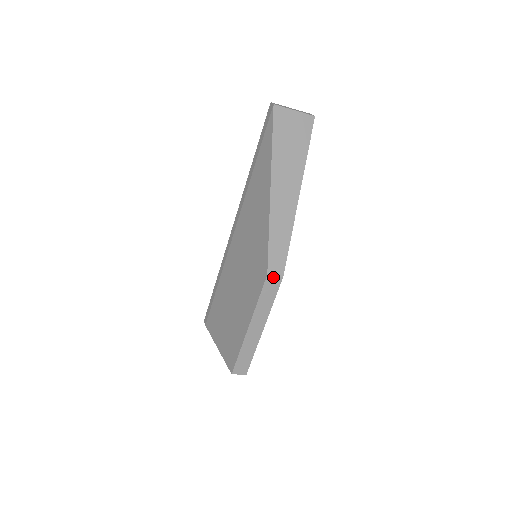
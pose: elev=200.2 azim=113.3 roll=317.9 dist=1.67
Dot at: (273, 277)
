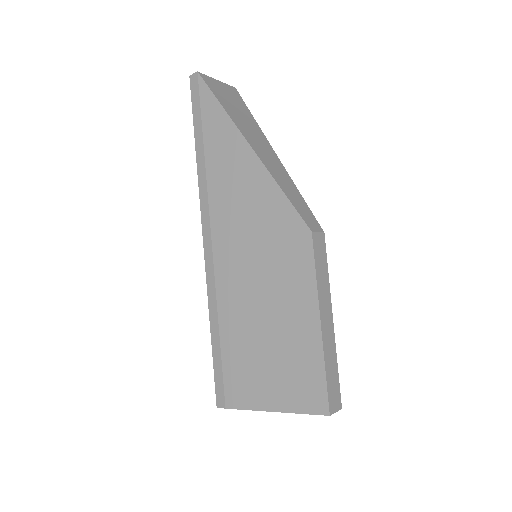
Dot at: (317, 235)
